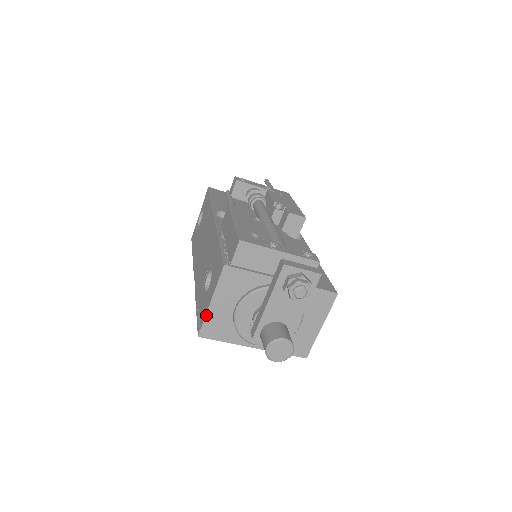
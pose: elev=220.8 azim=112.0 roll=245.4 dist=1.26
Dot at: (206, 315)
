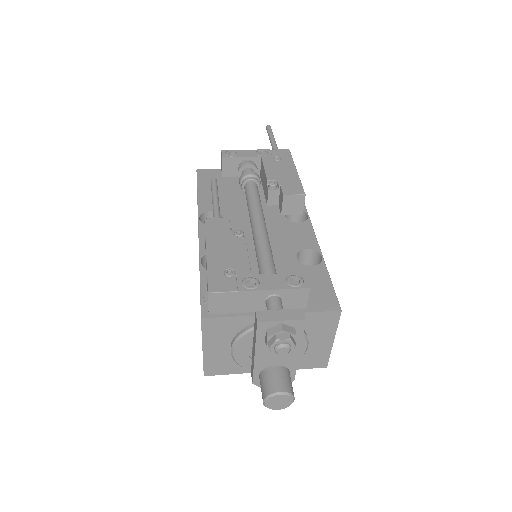
Dot at: (203, 359)
